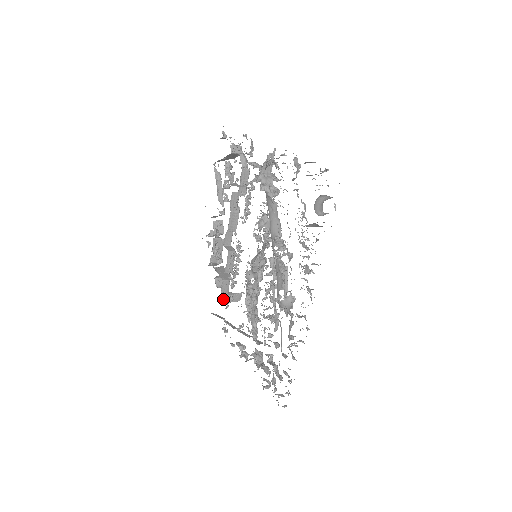
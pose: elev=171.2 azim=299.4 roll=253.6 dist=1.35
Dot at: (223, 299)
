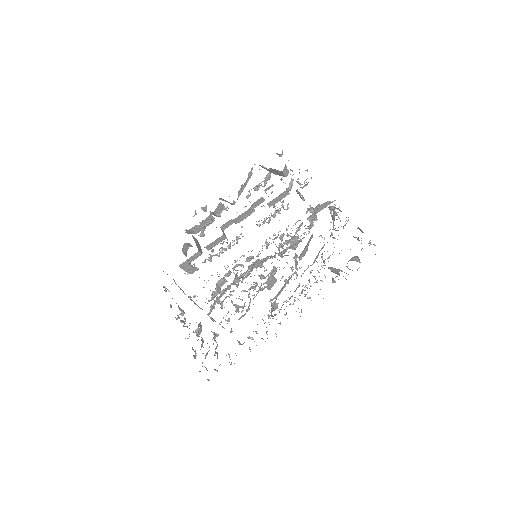
Dot at: (184, 264)
